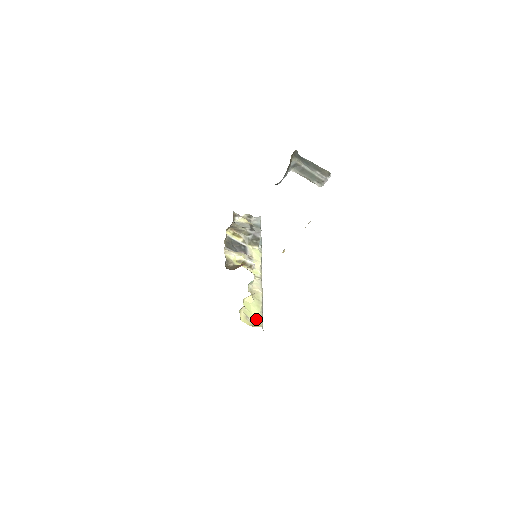
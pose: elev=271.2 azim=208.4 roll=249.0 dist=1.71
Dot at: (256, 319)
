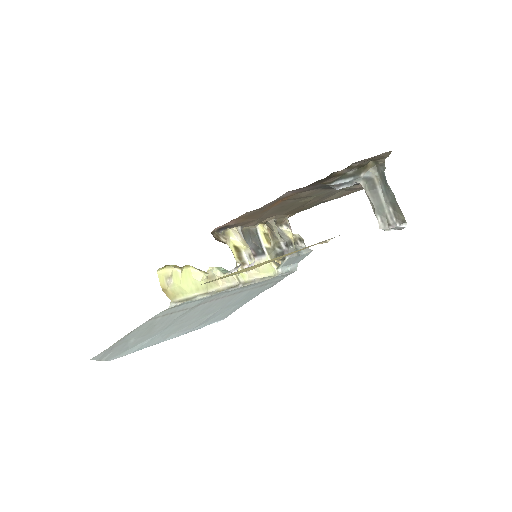
Dot at: (177, 291)
